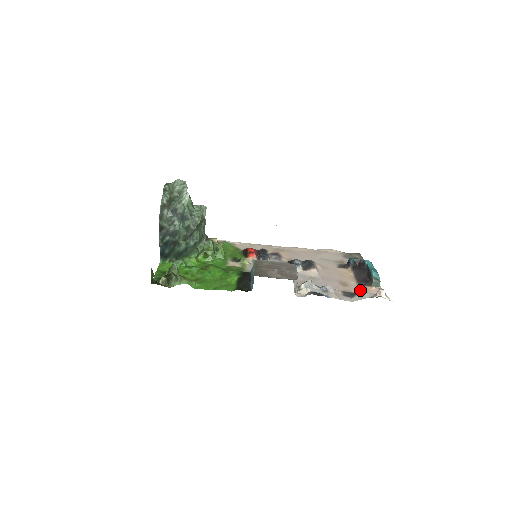
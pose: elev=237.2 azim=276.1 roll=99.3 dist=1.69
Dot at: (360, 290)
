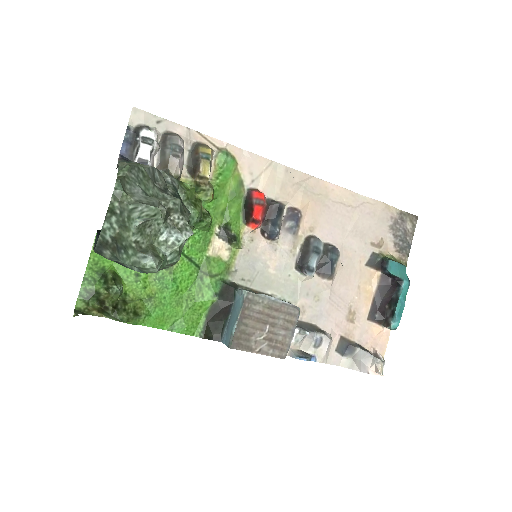
Dot at: (363, 334)
